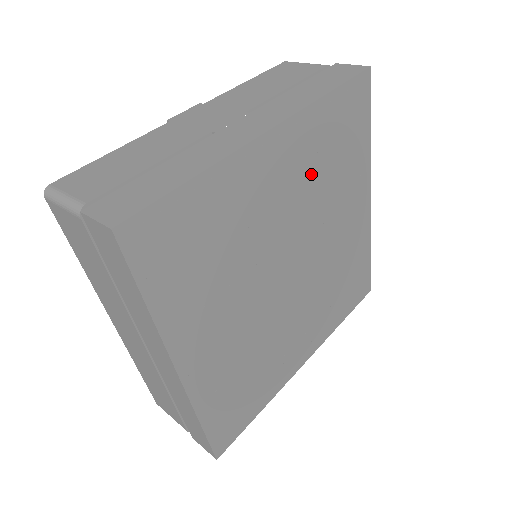
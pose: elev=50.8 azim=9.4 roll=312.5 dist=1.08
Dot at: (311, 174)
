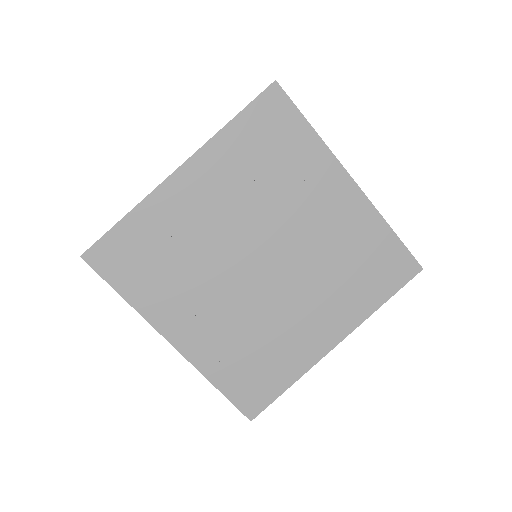
Dot at: (338, 244)
